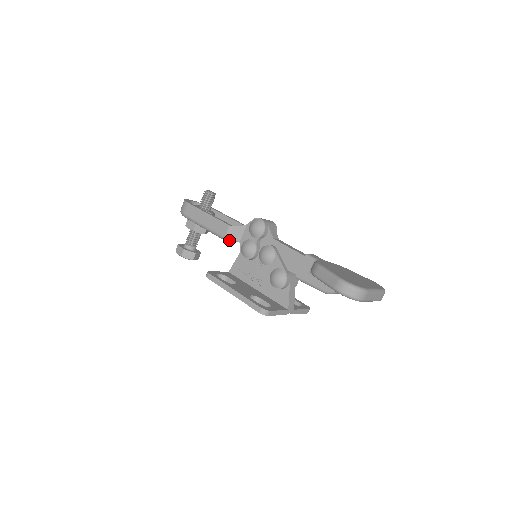
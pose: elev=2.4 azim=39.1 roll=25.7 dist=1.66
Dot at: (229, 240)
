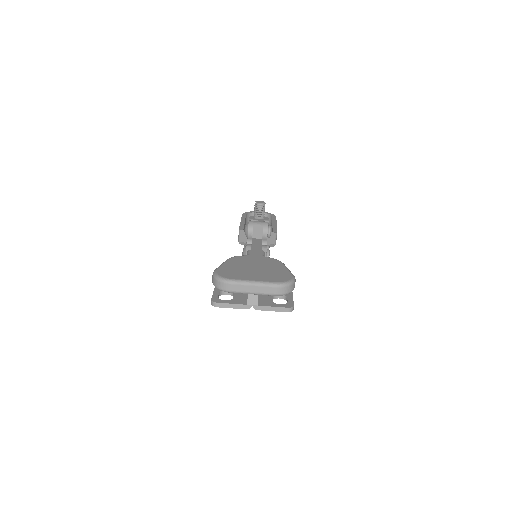
Dot at: (243, 243)
